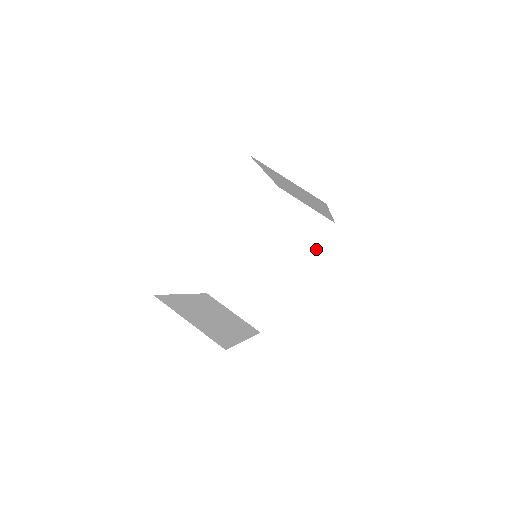
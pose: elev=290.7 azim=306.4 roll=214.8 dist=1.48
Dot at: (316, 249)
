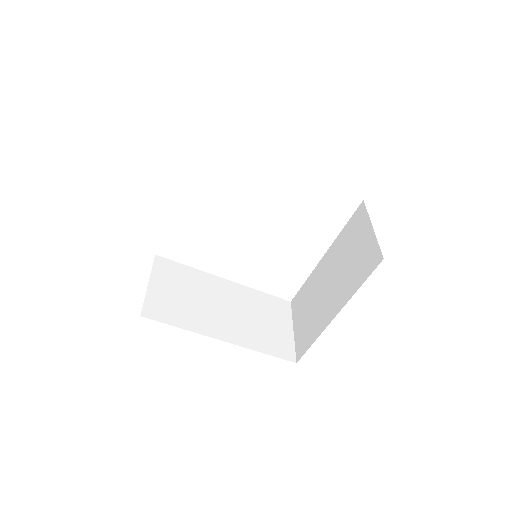
Dot at: (262, 351)
